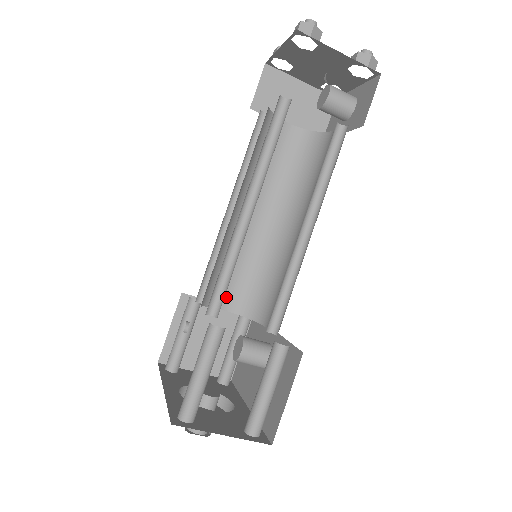
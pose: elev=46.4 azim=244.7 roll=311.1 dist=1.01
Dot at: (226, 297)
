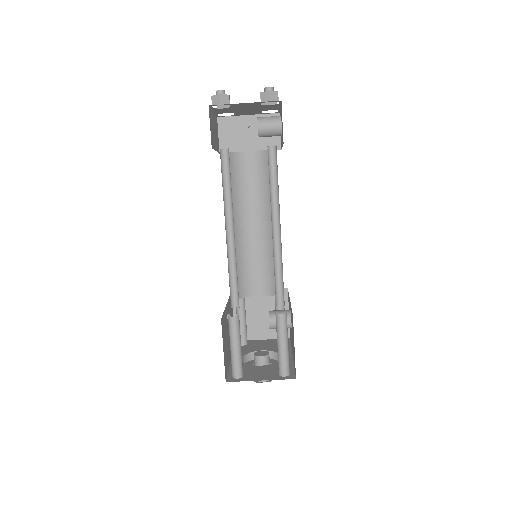
Dot at: (255, 287)
